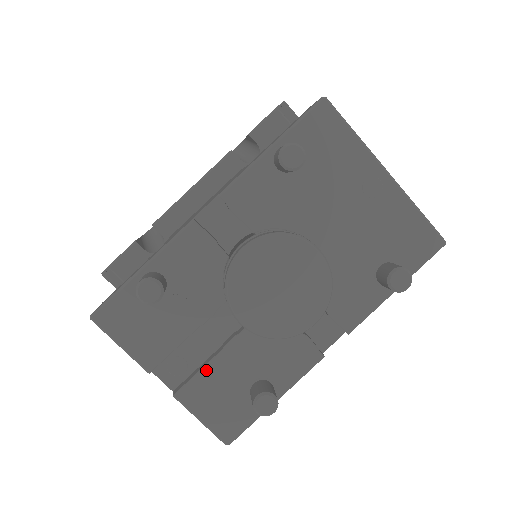
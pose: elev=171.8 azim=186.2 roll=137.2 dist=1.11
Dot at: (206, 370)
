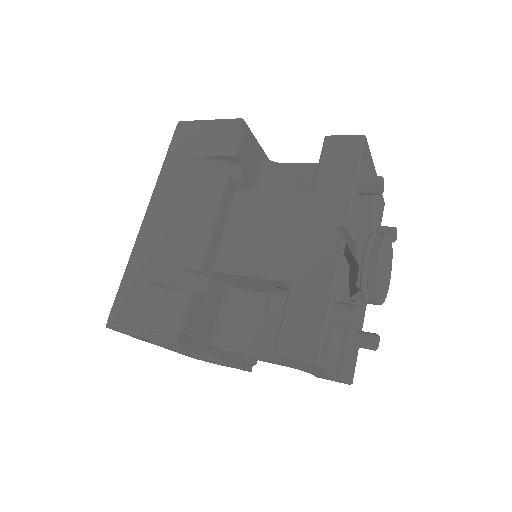
Dot at: (347, 347)
